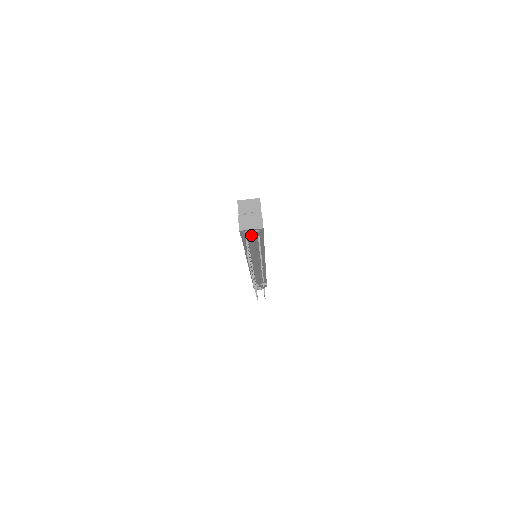
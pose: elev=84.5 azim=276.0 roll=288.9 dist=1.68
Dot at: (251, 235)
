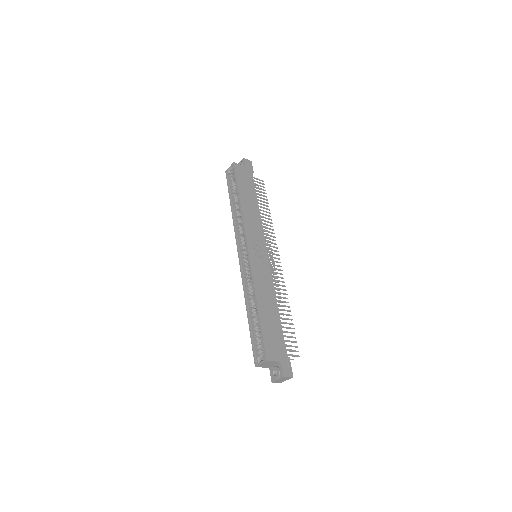
Dot at: occluded
